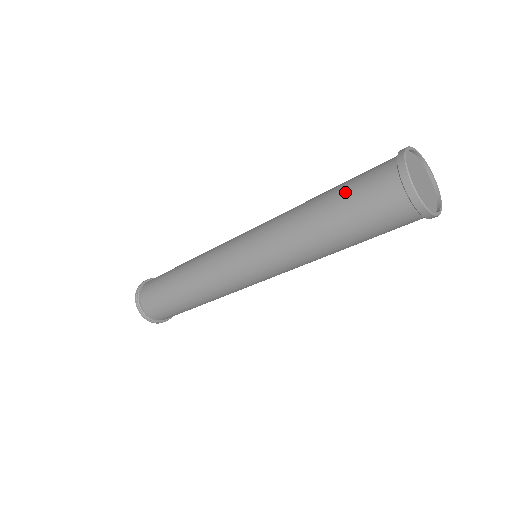
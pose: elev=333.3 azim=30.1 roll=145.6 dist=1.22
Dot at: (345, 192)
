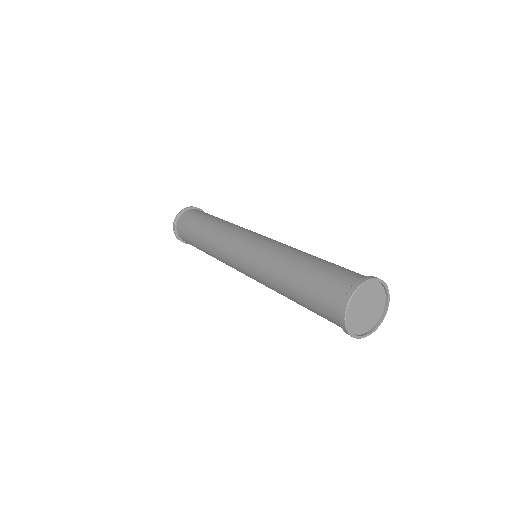
Dot at: (320, 268)
